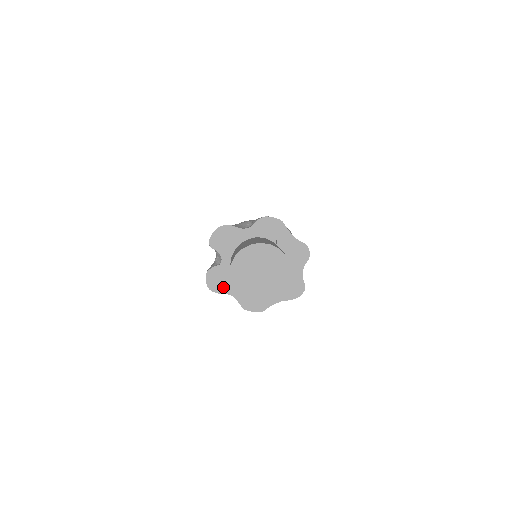
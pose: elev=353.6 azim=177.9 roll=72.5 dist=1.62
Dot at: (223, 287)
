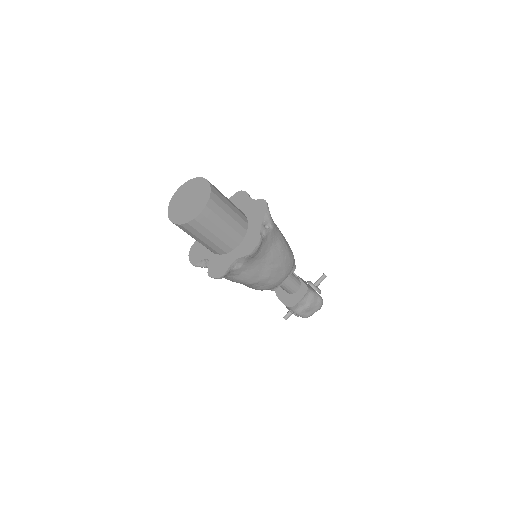
Dot at: (225, 266)
